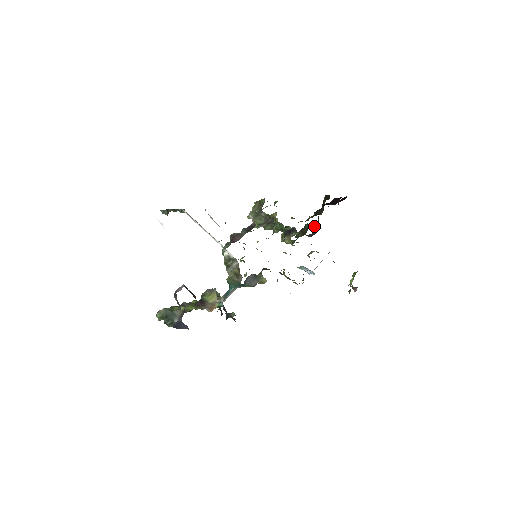
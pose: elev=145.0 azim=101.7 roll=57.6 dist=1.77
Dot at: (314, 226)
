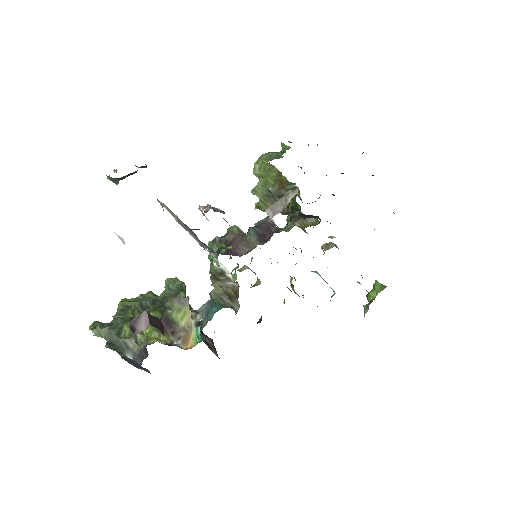
Dot at: (333, 195)
